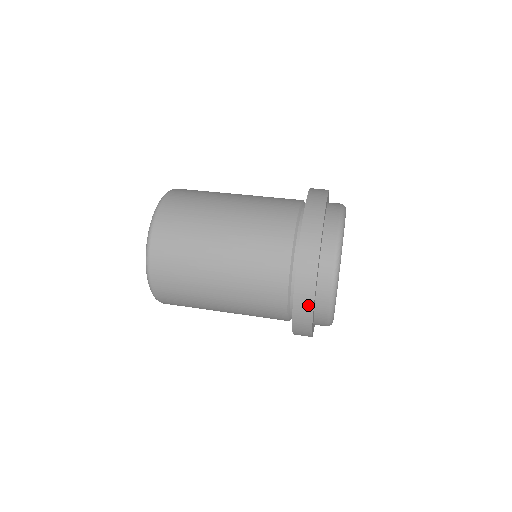
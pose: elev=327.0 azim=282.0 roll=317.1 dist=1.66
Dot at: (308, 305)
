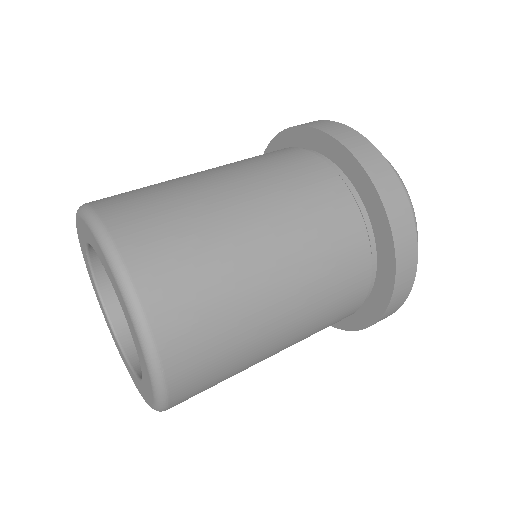
Dot at: (404, 211)
